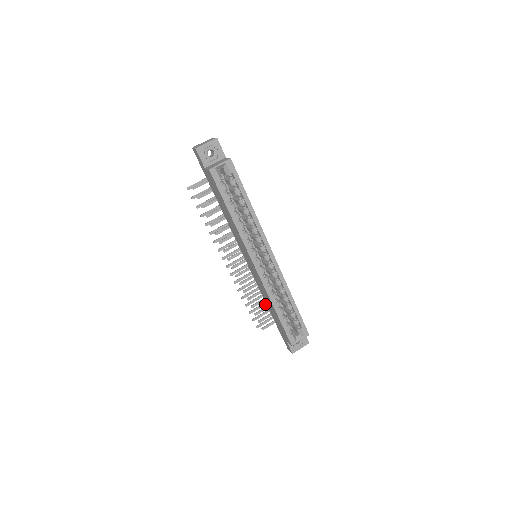
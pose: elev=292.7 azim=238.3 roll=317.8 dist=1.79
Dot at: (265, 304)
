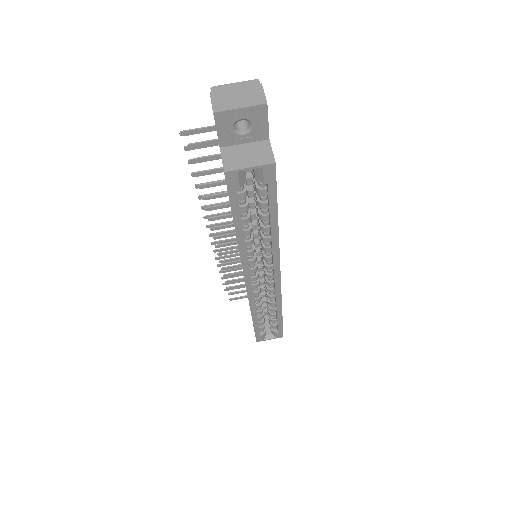
Dot at: occluded
